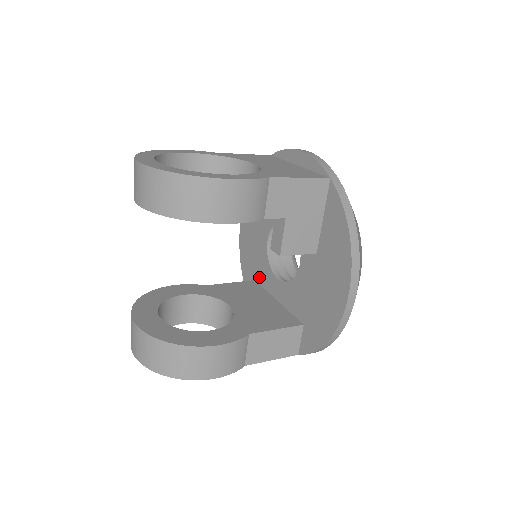
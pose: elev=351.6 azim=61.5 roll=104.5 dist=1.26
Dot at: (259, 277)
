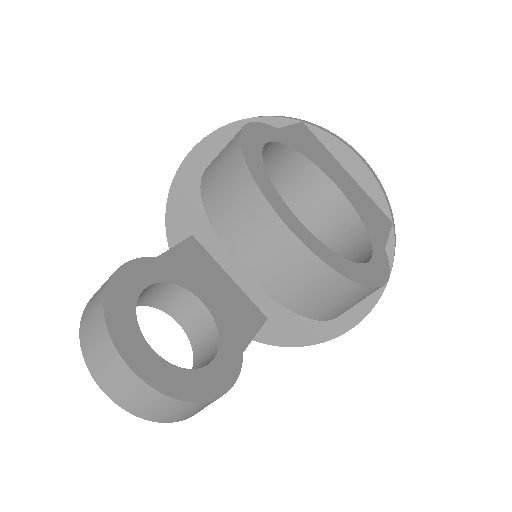
Dot at: (204, 237)
